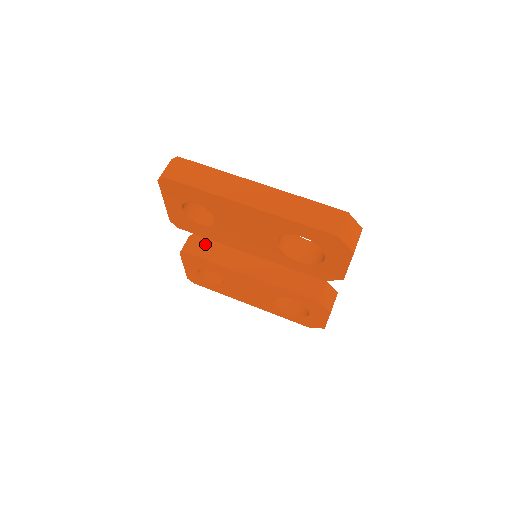
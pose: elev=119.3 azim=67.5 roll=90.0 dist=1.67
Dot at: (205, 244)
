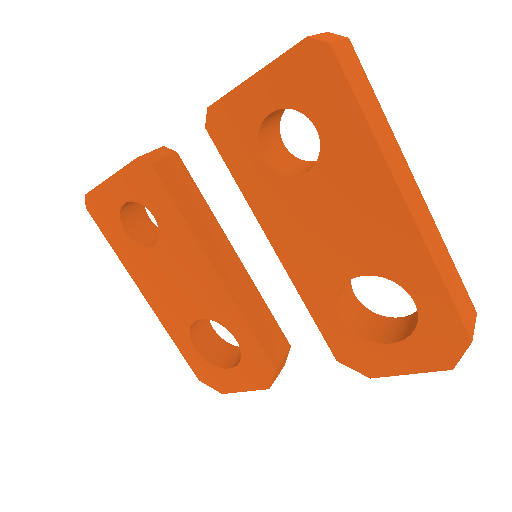
Dot at: (183, 178)
